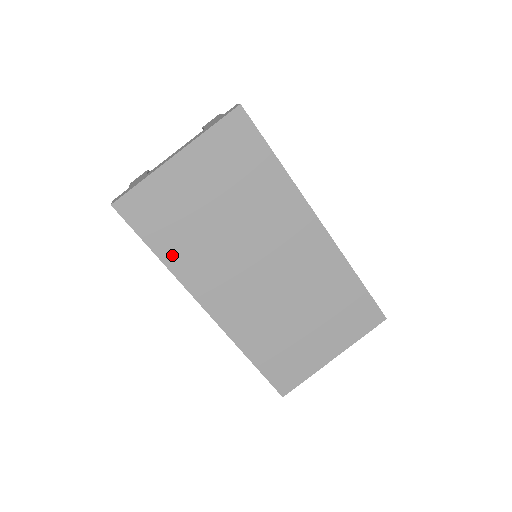
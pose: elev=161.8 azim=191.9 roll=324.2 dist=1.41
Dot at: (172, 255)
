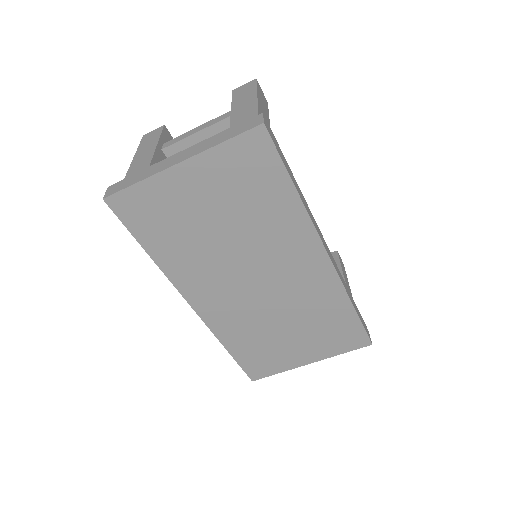
Dot at: (163, 254)
